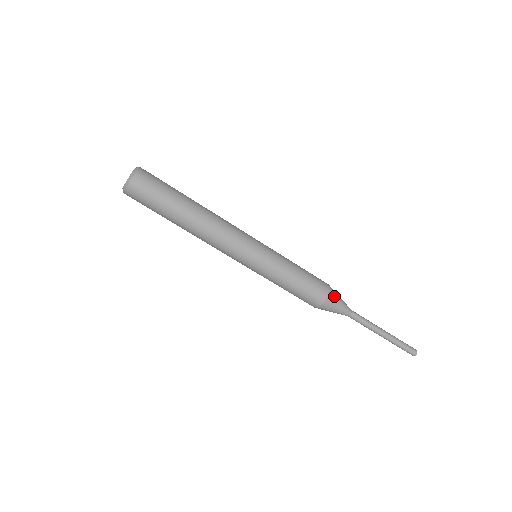
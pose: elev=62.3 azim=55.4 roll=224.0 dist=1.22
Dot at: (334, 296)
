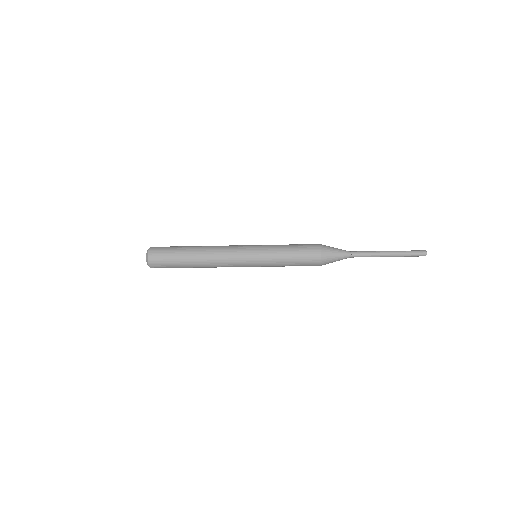
Dot at: (327, 263)
